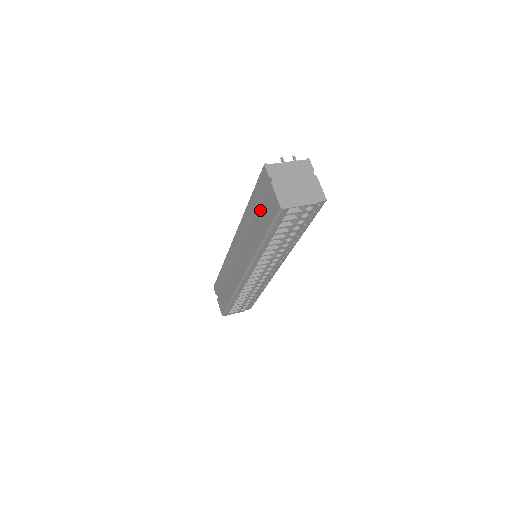
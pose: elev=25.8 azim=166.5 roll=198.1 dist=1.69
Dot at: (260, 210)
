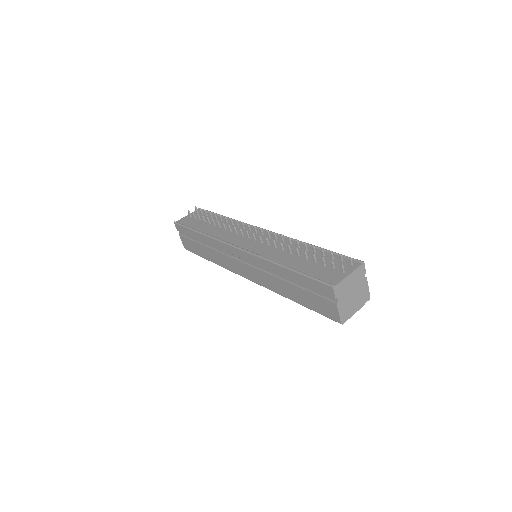
Dot at: (305, 292)
